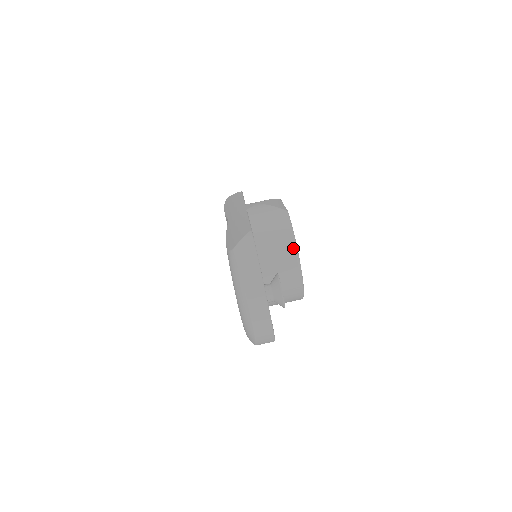
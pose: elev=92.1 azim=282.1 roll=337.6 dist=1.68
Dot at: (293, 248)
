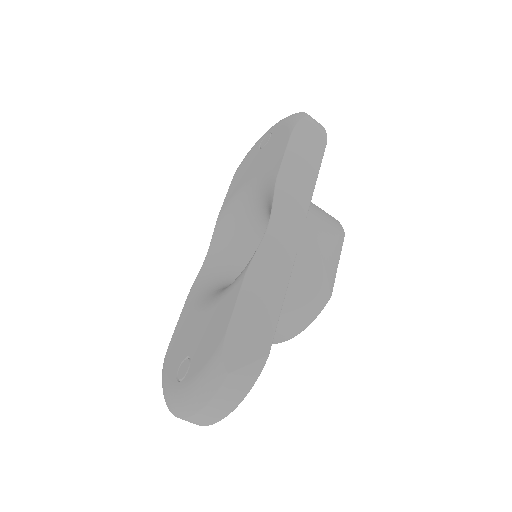
Dot at: (291, 336)
